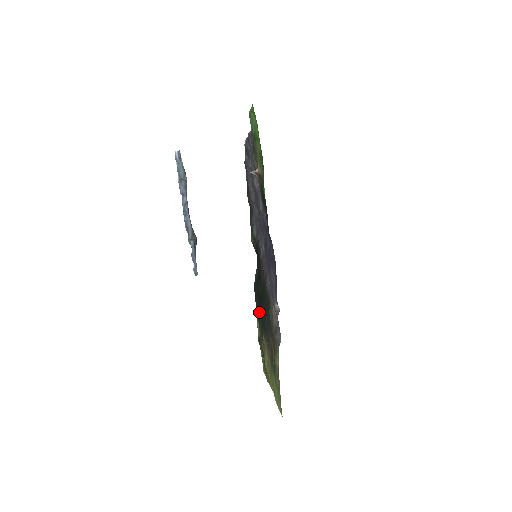
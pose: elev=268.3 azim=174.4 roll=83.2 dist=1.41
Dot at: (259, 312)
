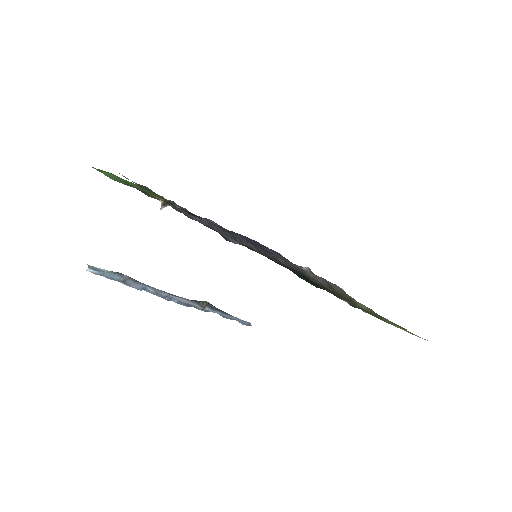
Dot at: occluded
